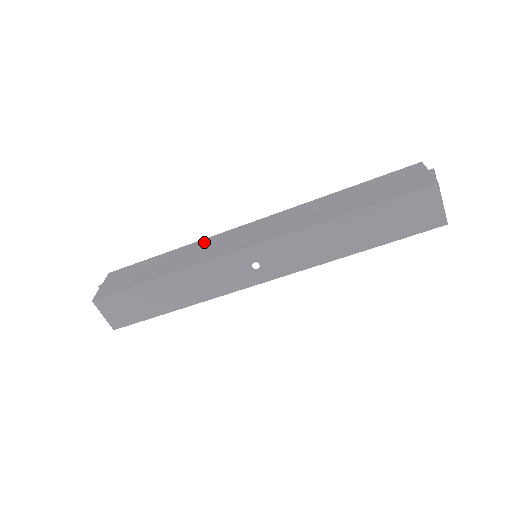
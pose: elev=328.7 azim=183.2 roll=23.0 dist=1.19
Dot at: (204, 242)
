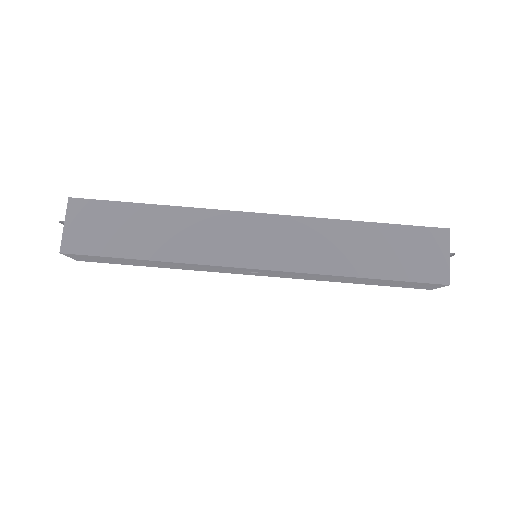
Dot at: (201, 217)
